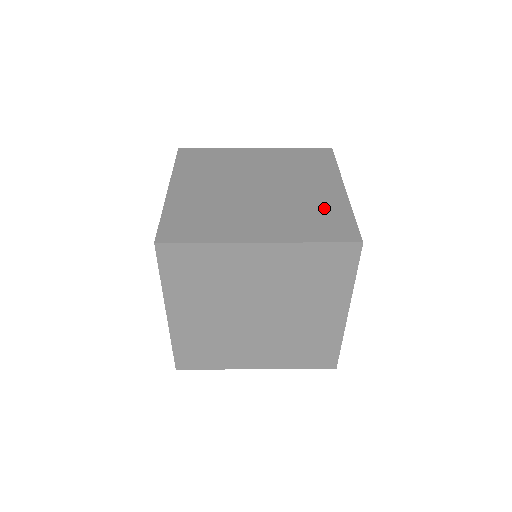
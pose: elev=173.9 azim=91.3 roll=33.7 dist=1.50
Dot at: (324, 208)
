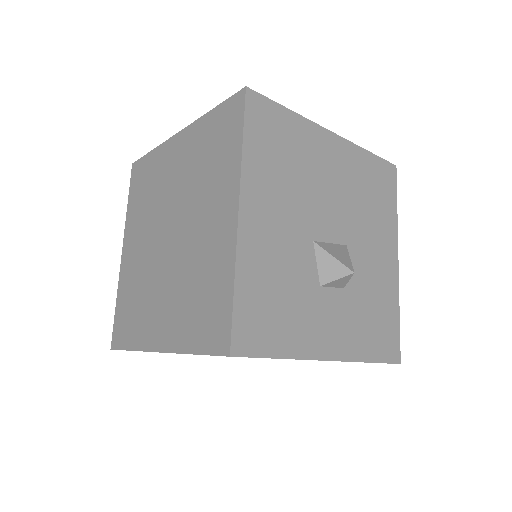
Dot at: (210, 274)
